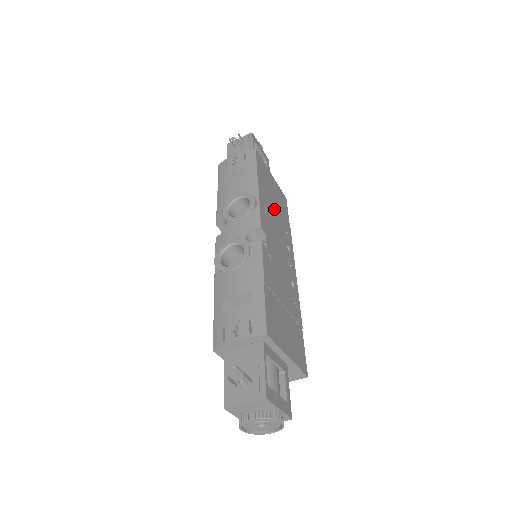
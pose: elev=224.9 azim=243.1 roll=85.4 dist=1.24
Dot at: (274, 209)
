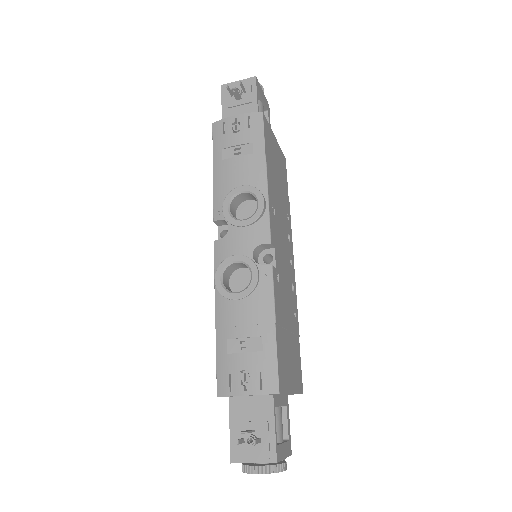
Dot at: (278, 194)
